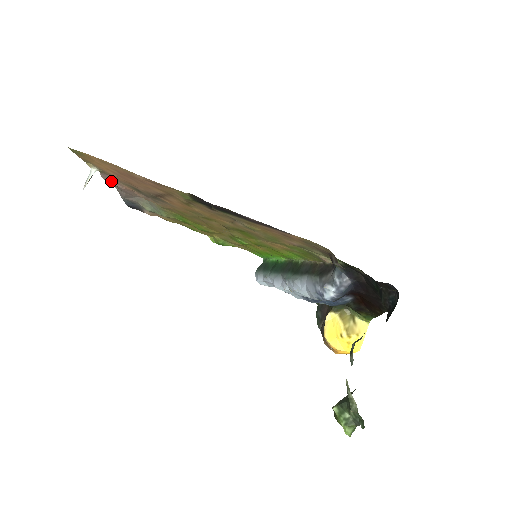
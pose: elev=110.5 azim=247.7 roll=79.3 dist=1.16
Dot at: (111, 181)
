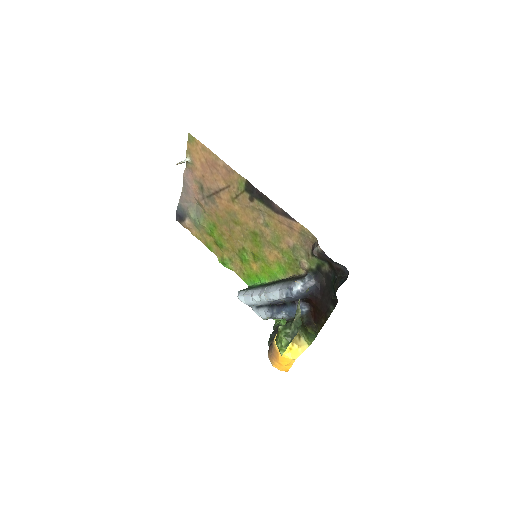
Dot at: (187, 179)
